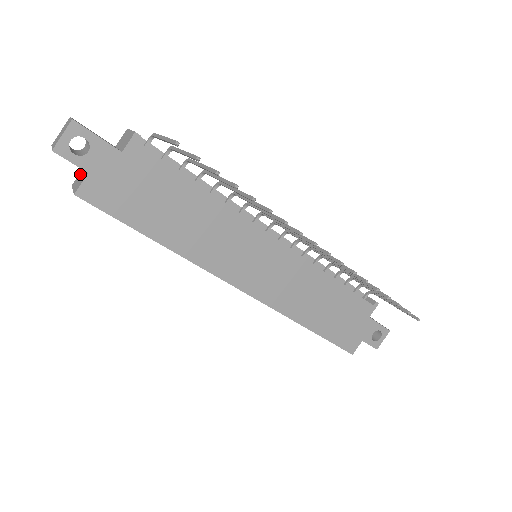
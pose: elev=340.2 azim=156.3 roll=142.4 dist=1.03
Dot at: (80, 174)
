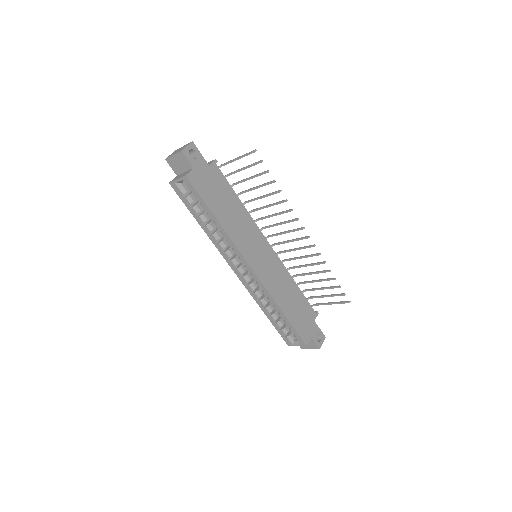
Dot at: (177, 176)
